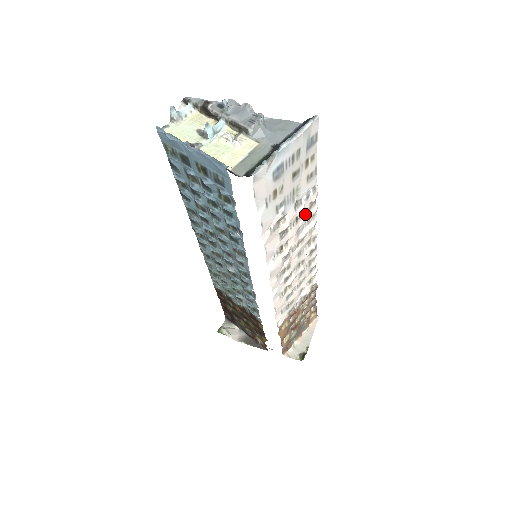
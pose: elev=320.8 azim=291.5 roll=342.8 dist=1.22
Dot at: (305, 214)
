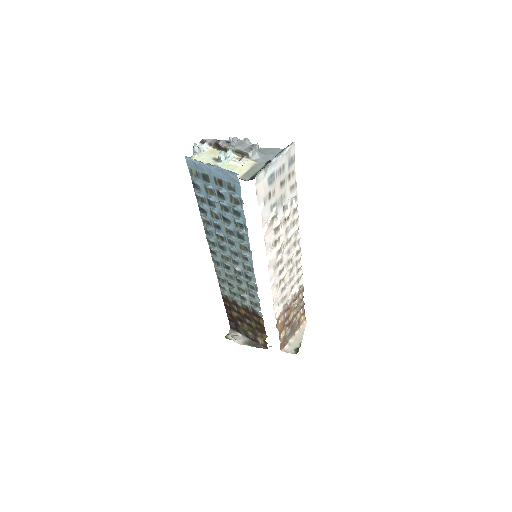
Dot at: (291, 217)
